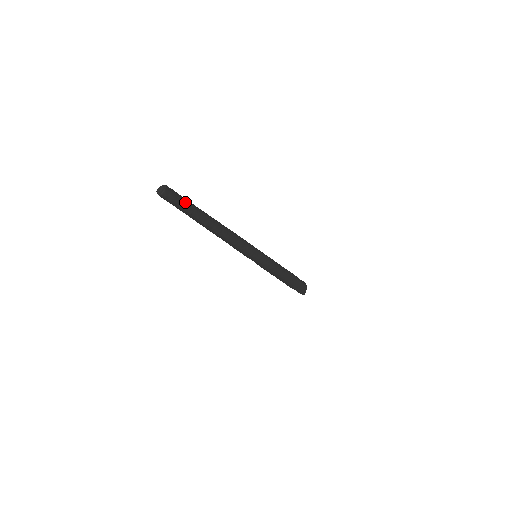
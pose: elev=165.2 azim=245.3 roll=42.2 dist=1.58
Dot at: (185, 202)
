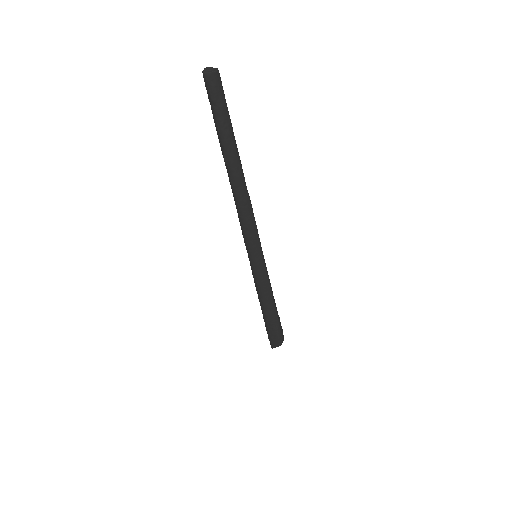
Dot at: (223, 112)
